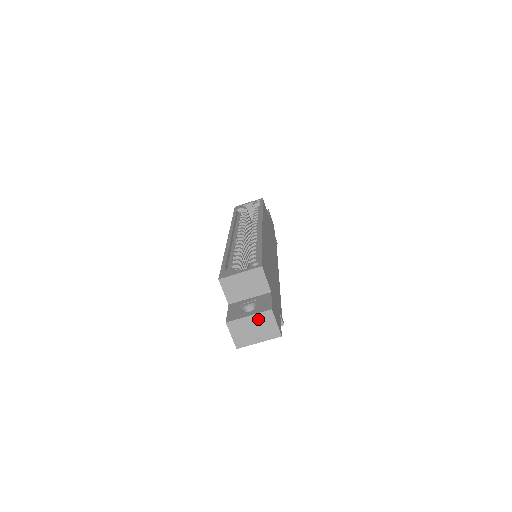
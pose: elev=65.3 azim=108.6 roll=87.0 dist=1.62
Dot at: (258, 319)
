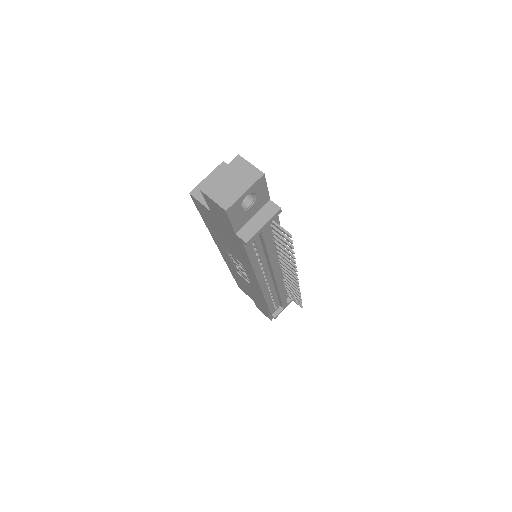
Dot at: (231, 170)
